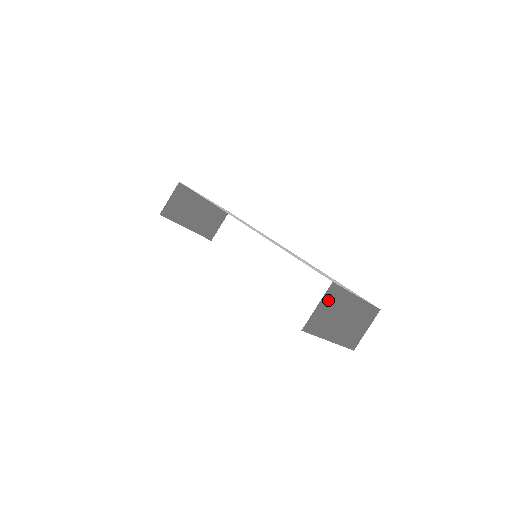
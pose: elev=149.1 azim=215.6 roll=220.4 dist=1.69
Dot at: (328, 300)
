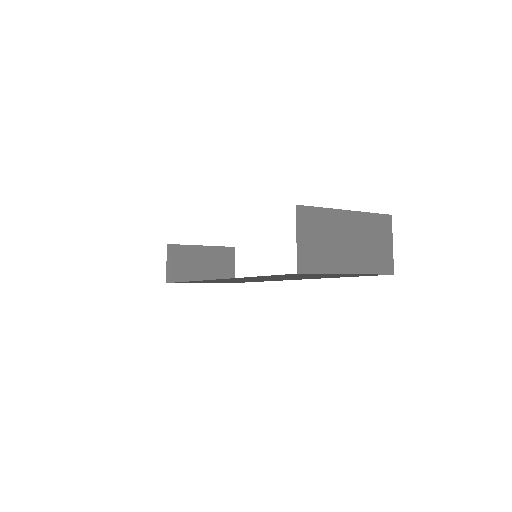
Dot at: (307, 227)
